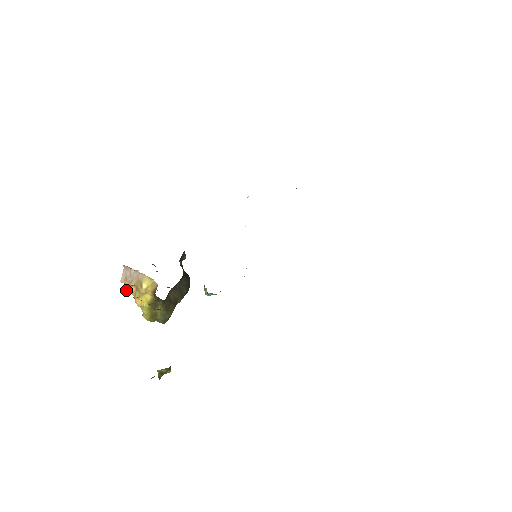
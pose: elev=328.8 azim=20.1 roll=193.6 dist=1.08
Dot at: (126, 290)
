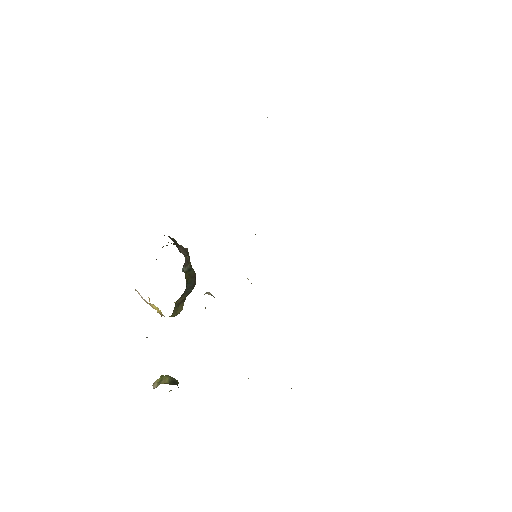
Dot at: occluded
